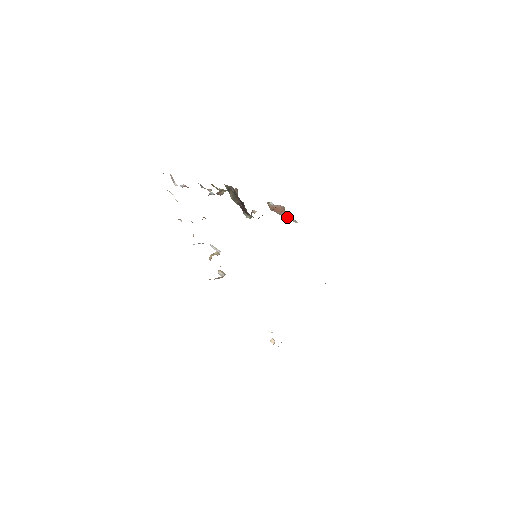
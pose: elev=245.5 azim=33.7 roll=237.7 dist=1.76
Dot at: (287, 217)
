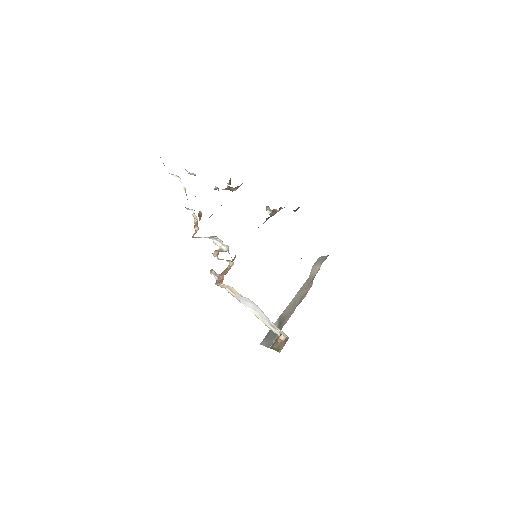
Dot at: occluded
